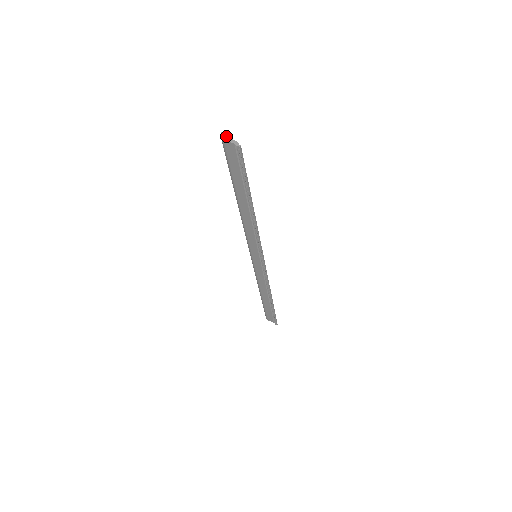
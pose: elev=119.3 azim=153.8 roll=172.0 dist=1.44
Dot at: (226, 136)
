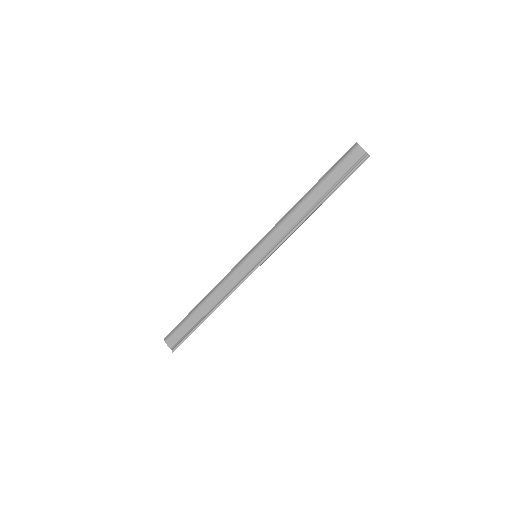
Dot at: (360, 146)
